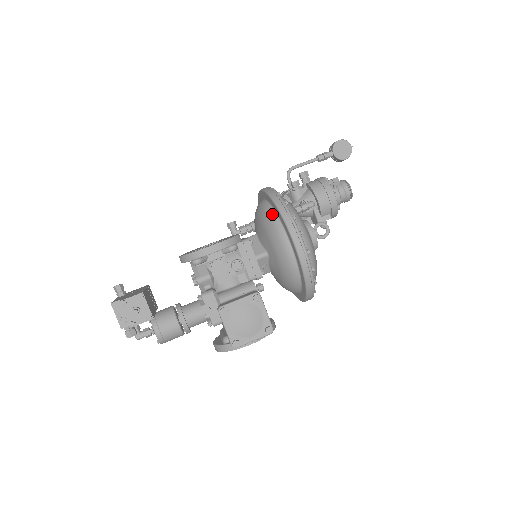
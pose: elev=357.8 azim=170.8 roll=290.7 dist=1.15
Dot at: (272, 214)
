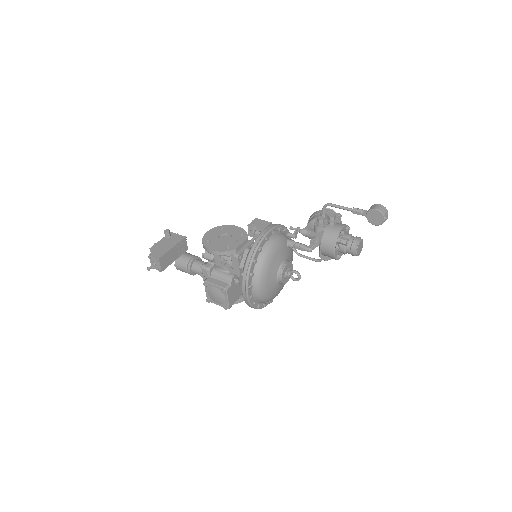
Dot at: occluded
